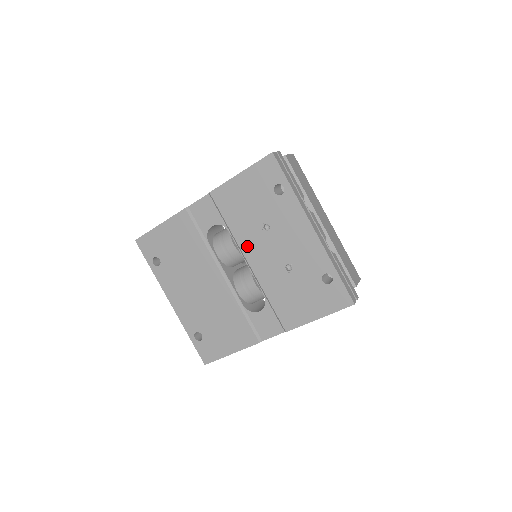
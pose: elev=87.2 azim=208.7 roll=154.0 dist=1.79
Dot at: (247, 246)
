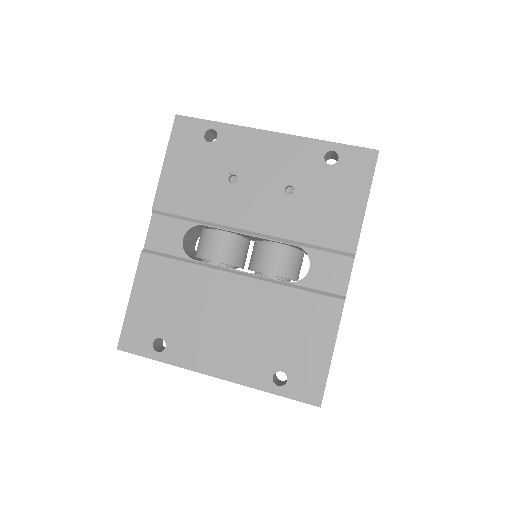
Dot at: (232, 216)
